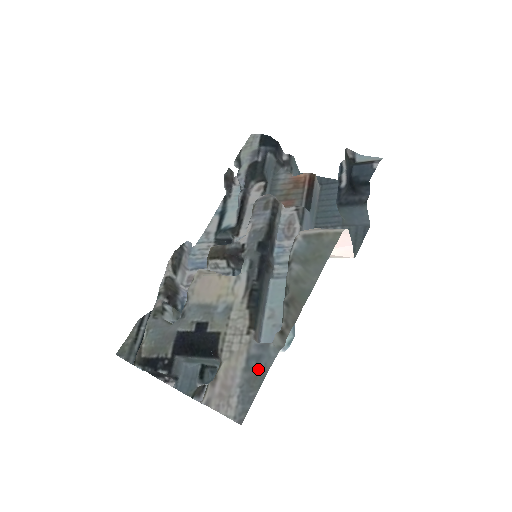
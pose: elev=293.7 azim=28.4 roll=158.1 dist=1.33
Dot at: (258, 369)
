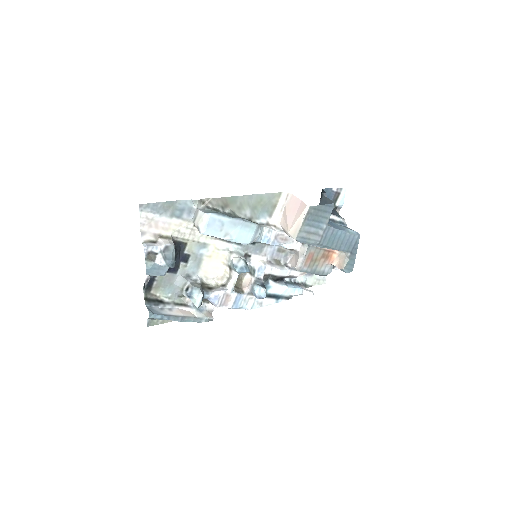
Dot at: (175, 207)
